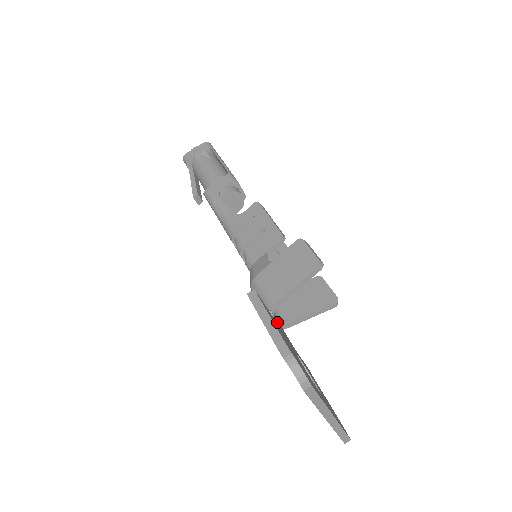
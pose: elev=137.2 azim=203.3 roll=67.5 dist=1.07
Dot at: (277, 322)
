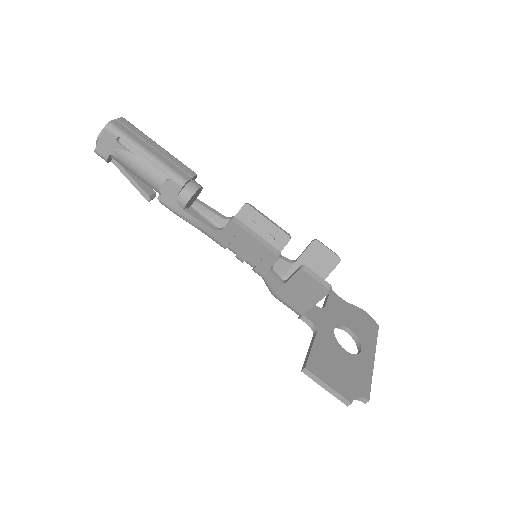
Dot at: (311, 322)
